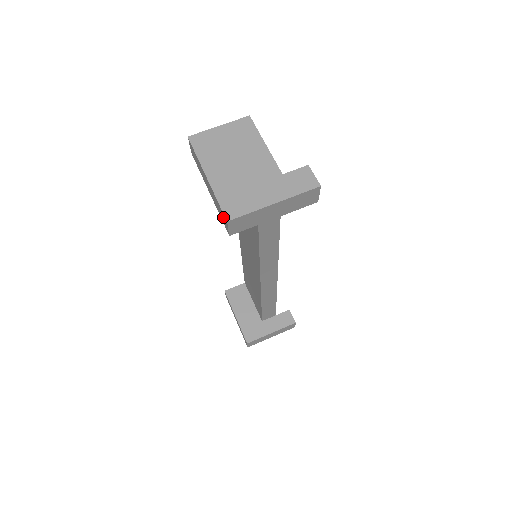
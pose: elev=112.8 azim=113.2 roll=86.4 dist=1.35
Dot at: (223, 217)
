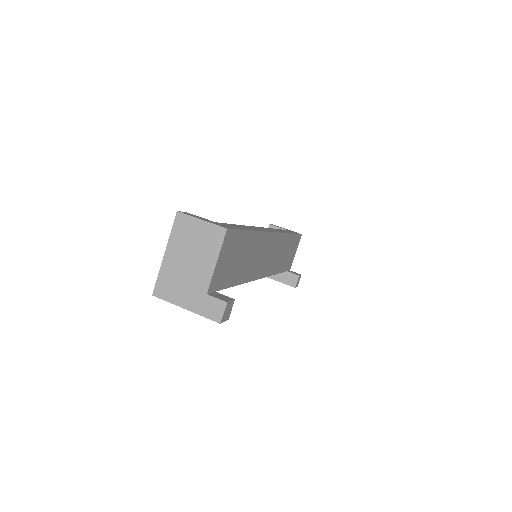
Dot at: occluded
